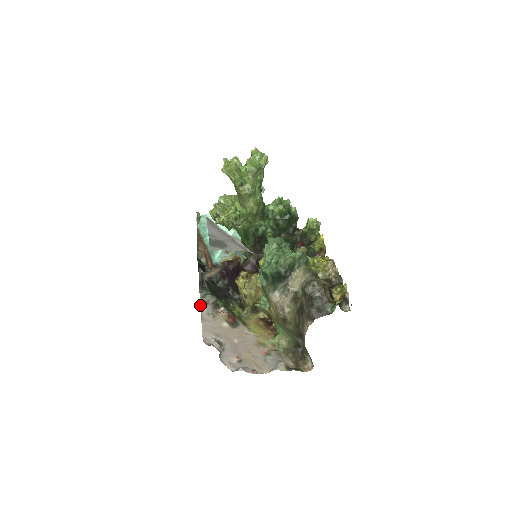
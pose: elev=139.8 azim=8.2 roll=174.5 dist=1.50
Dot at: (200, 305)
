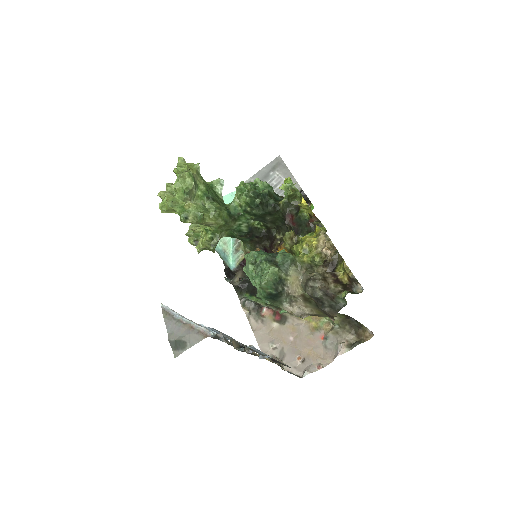
Dot at: occluded
